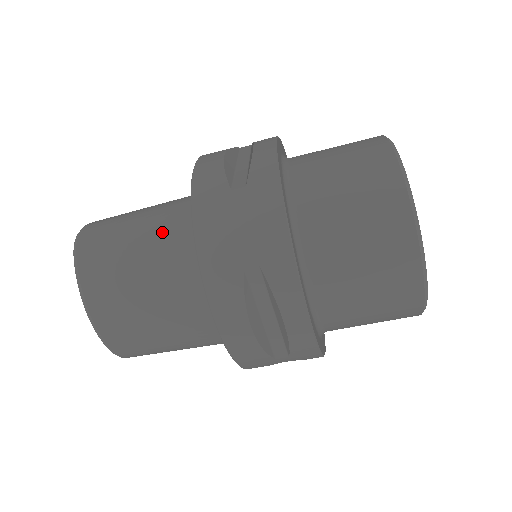
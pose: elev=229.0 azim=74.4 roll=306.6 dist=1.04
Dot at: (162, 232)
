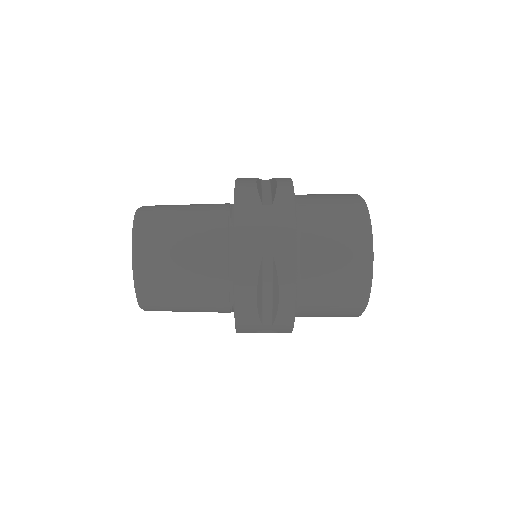
Dot at: (204, 223)
